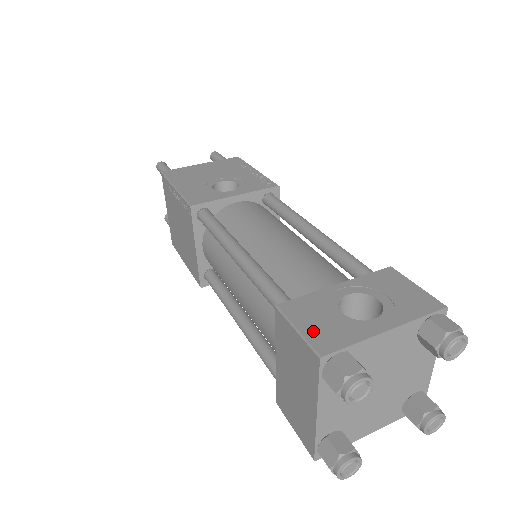
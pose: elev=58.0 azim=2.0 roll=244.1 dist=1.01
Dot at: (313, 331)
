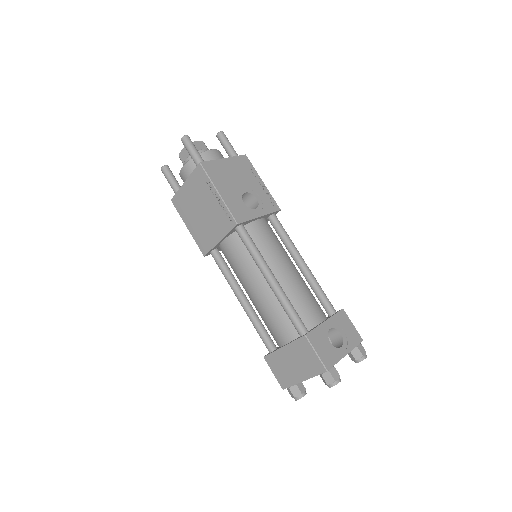
Dot at: (322, 354)
